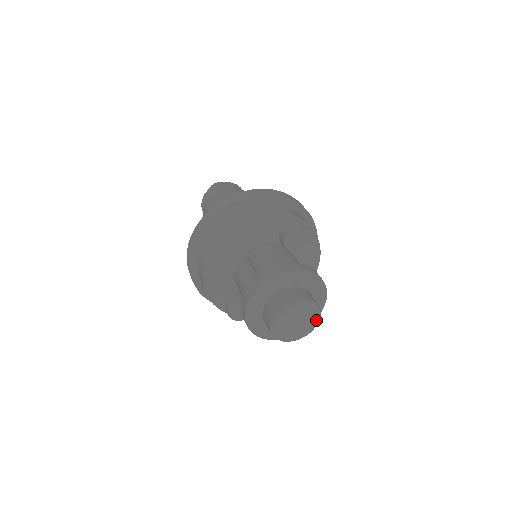
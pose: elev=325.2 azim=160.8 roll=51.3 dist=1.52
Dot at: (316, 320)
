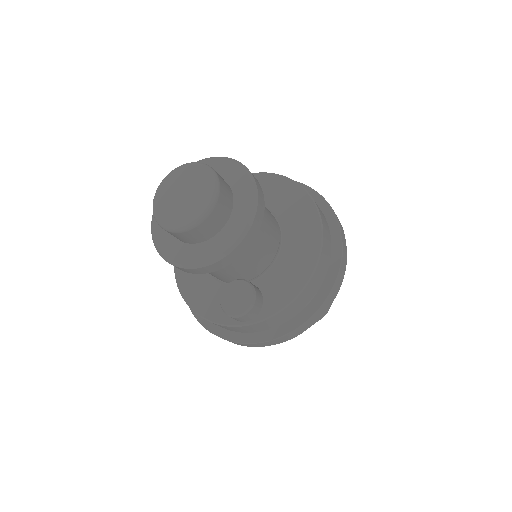
Dot at: (207, 175)
